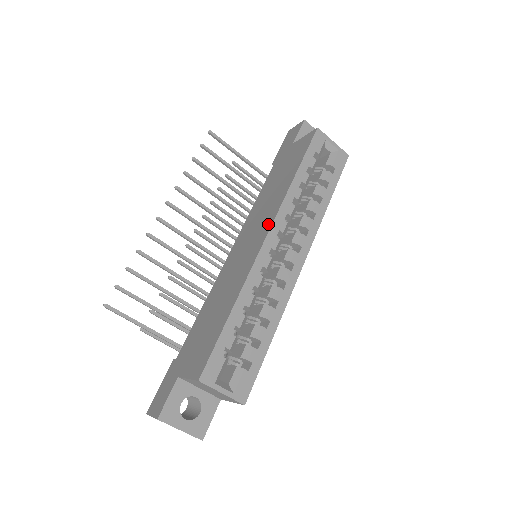
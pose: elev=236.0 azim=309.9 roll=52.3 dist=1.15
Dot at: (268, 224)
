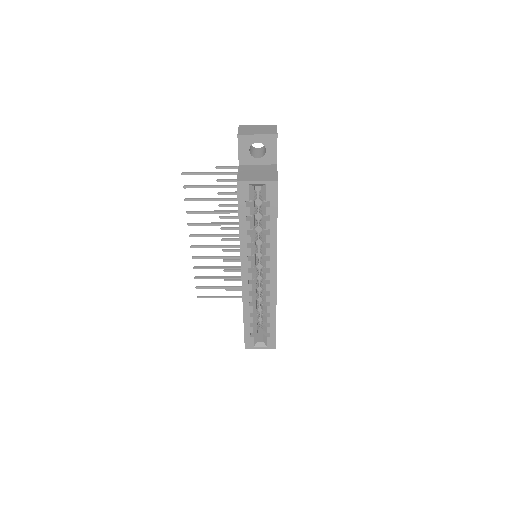
Dot at: occluded
